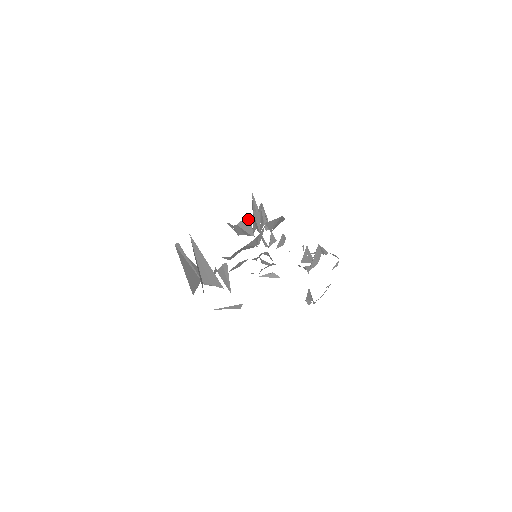
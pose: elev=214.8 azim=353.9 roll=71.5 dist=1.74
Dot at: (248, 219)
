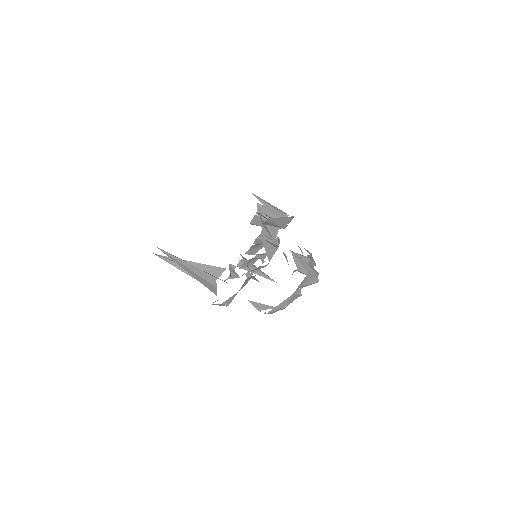
Dot at: (258, 218)
